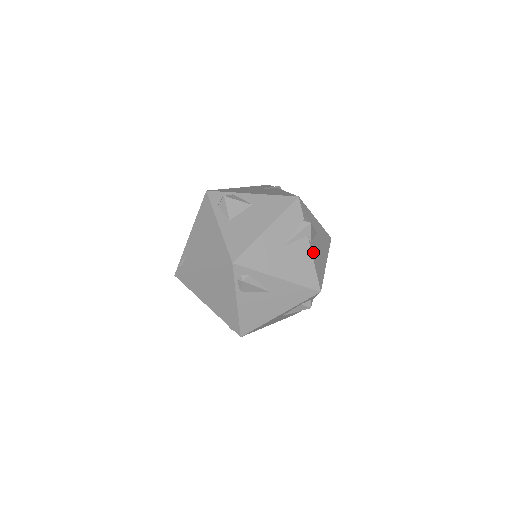
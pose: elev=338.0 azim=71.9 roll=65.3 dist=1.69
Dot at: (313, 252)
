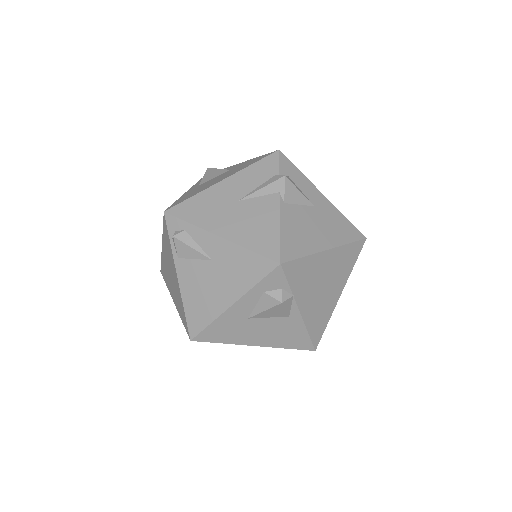
Dot at: (286, 215)
